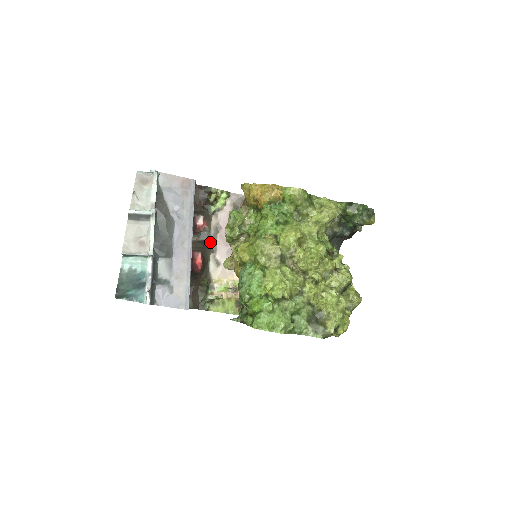
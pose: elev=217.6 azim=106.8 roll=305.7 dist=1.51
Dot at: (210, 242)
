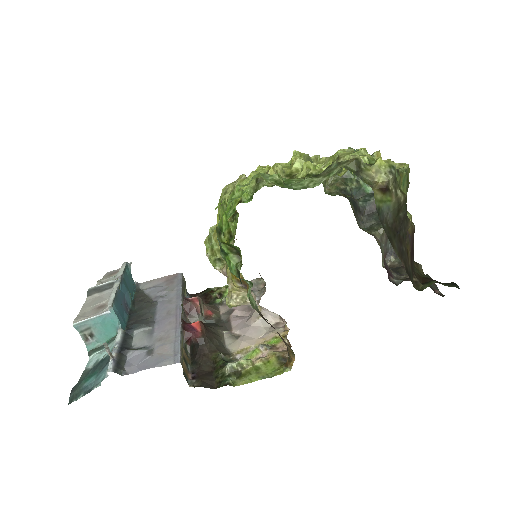
Dot at: (220, 324)
